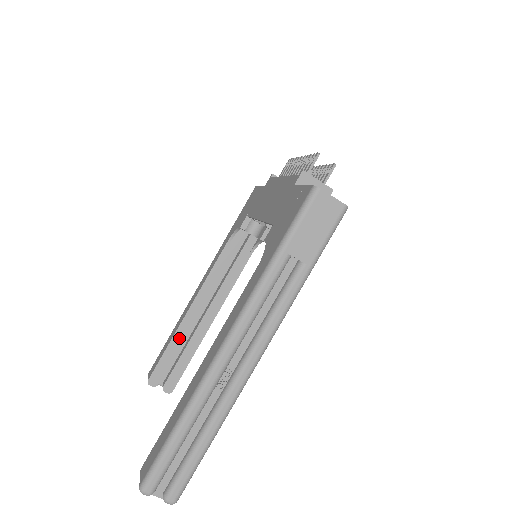
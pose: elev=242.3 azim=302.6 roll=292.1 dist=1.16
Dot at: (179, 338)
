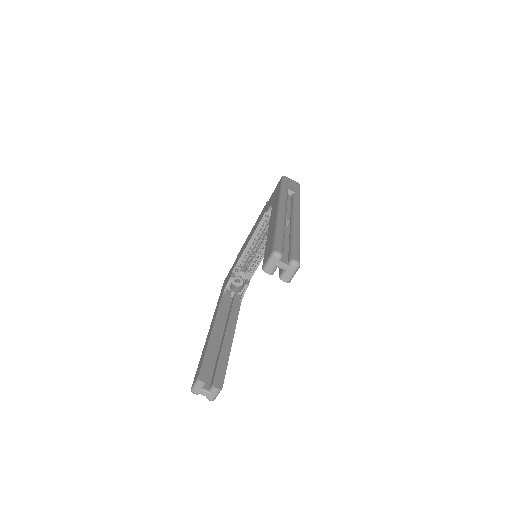
Dot at: (212, 347)
